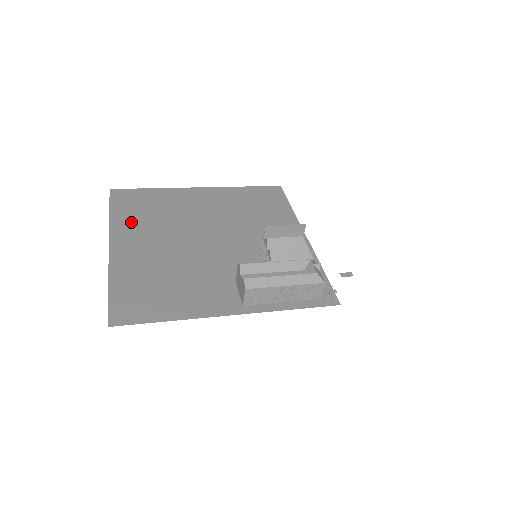
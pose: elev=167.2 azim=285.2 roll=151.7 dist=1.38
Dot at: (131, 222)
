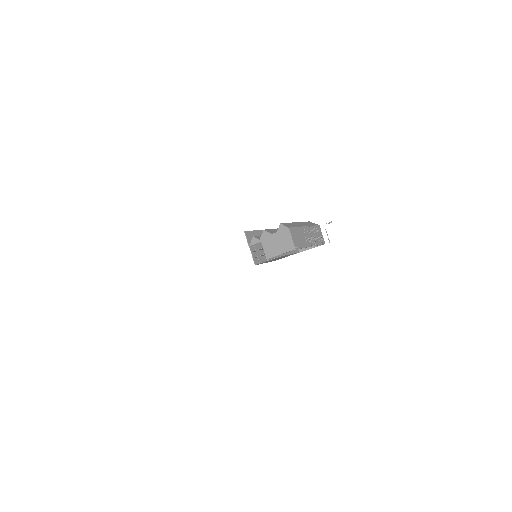
Dot at: occluded
